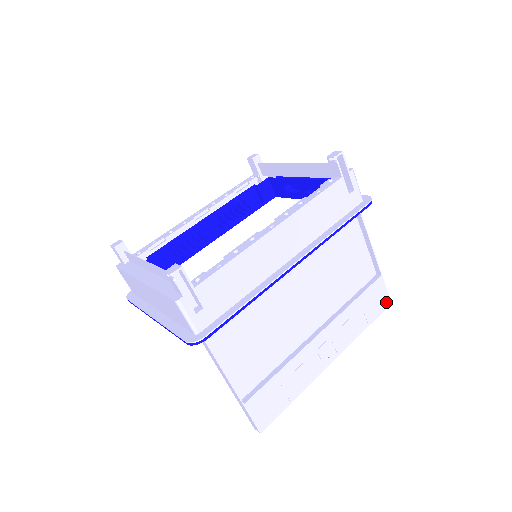
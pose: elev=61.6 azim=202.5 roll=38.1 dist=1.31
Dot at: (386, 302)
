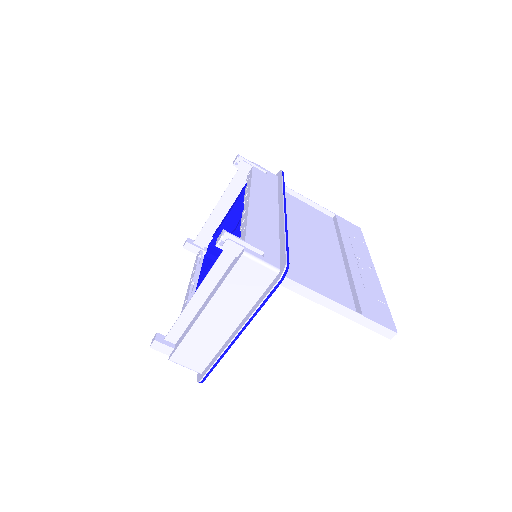
Dot at: (357, 228)
